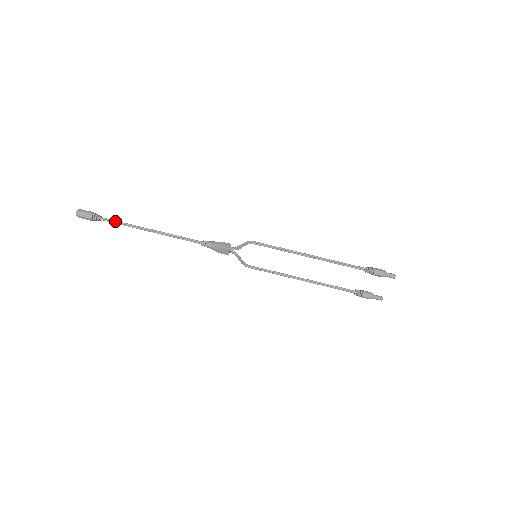
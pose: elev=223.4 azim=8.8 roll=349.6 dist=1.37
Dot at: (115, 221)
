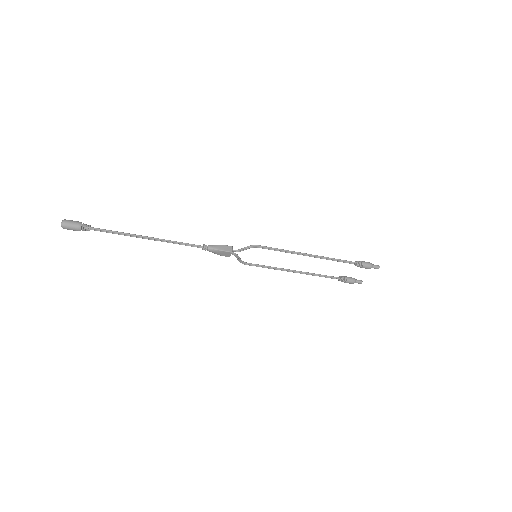
Dot at: (108, 231)
